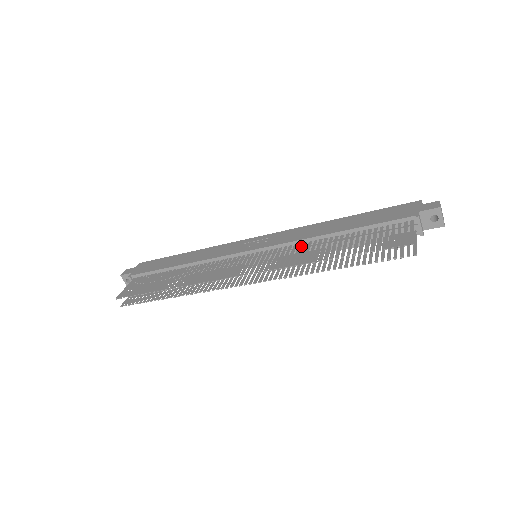
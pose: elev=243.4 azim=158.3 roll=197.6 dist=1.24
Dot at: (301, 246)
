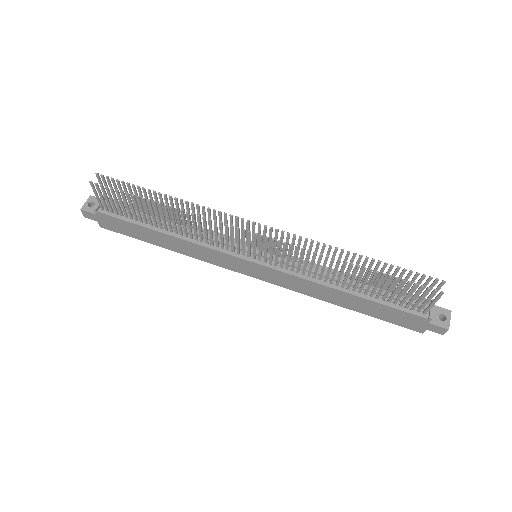
Dot at: occluded
